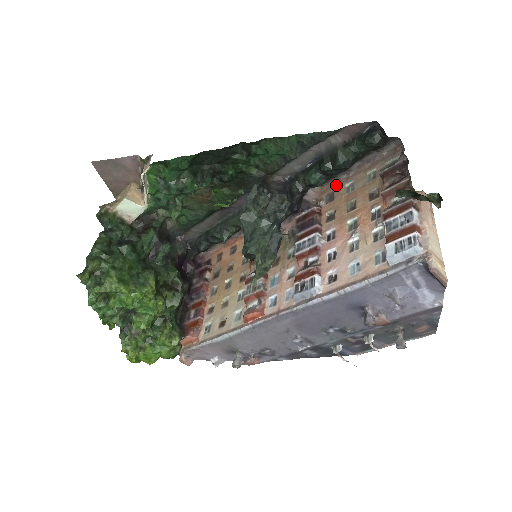
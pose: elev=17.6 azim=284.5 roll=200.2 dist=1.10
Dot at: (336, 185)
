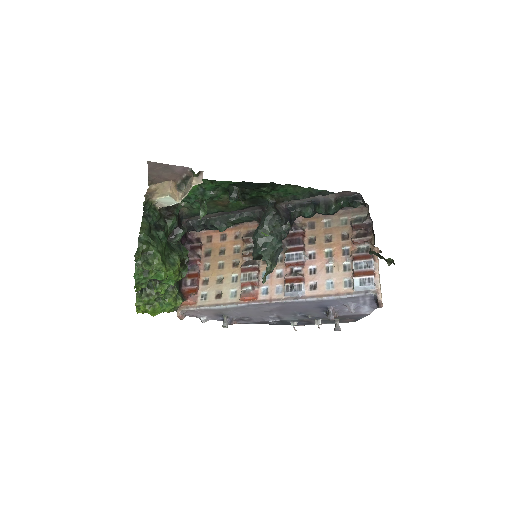
Dot at: (317, 217)
